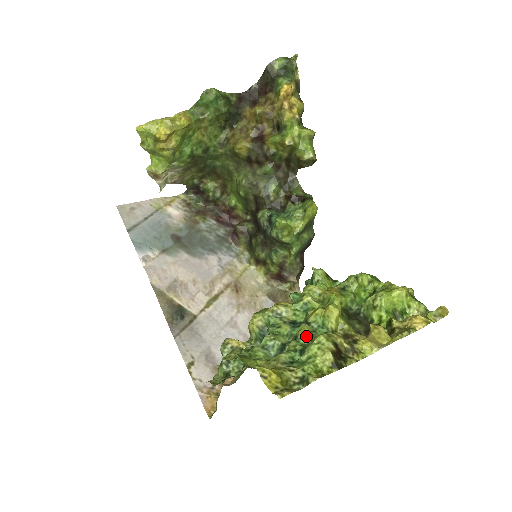
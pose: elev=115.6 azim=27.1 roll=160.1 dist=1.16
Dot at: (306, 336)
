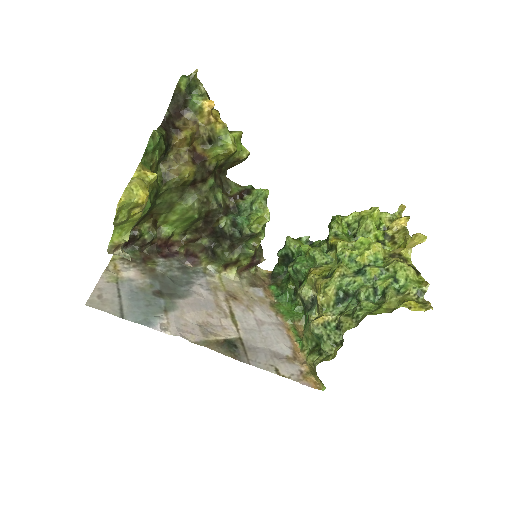
Dot at: (380, 272)
